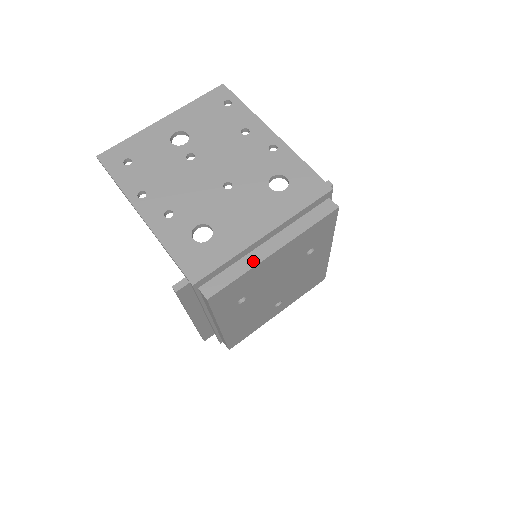
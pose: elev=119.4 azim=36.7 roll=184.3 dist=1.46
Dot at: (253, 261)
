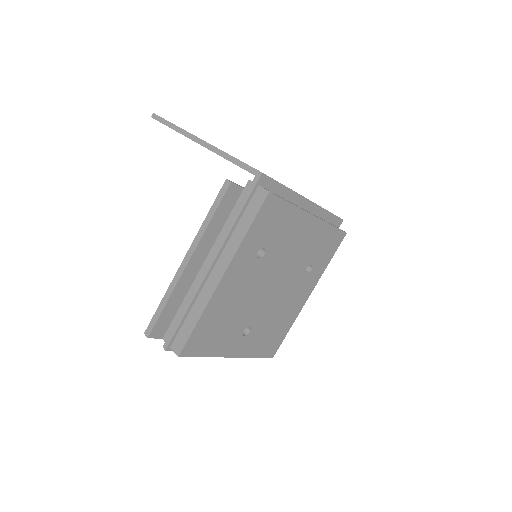
Dot at: occluded
